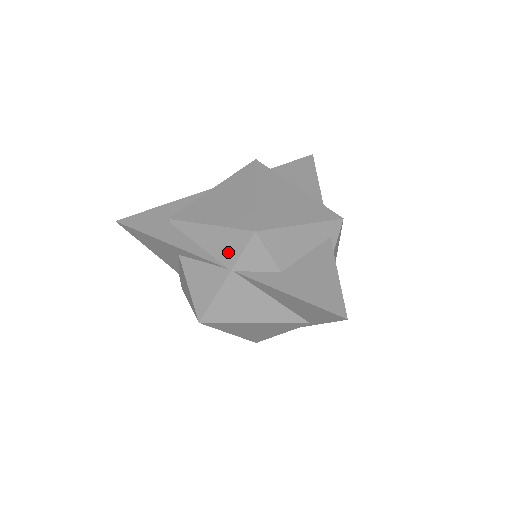
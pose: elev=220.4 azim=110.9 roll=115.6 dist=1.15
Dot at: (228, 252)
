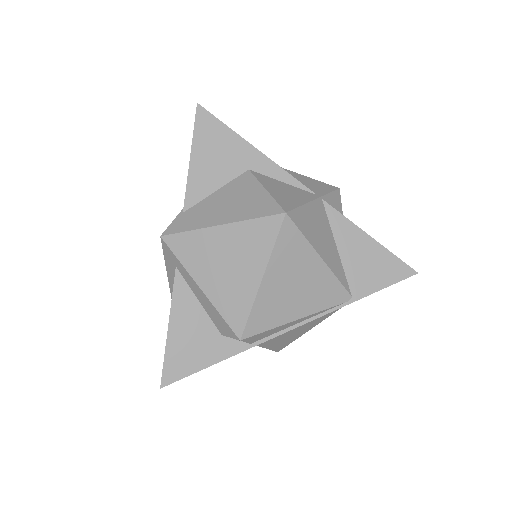
Dot at: (314, 187)
